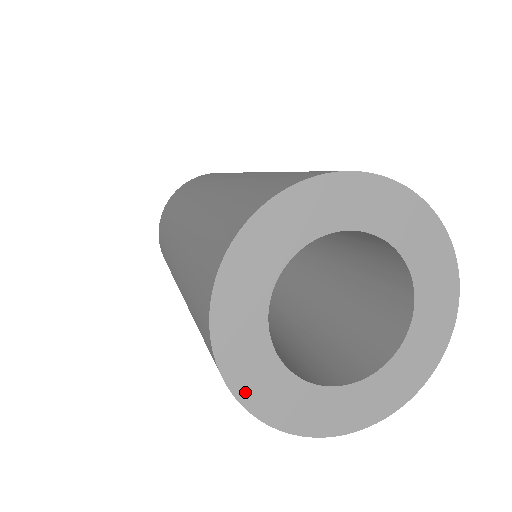
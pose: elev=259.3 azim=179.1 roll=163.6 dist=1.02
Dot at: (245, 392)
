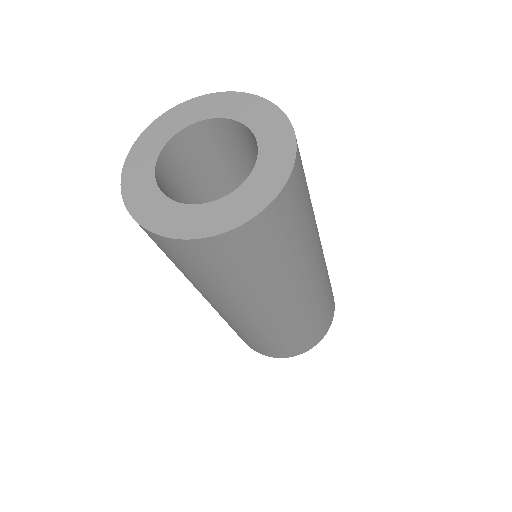
Dot at: (164, 229)
